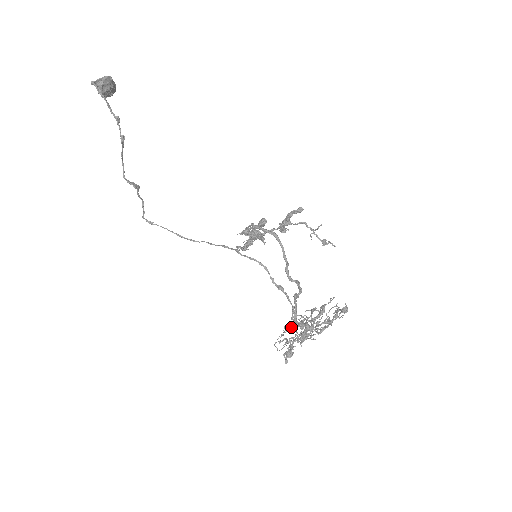
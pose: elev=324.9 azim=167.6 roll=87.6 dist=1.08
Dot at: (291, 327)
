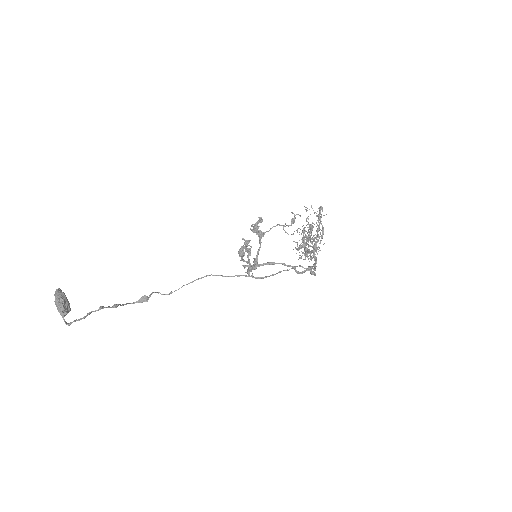
Dot at: (300, 248)
